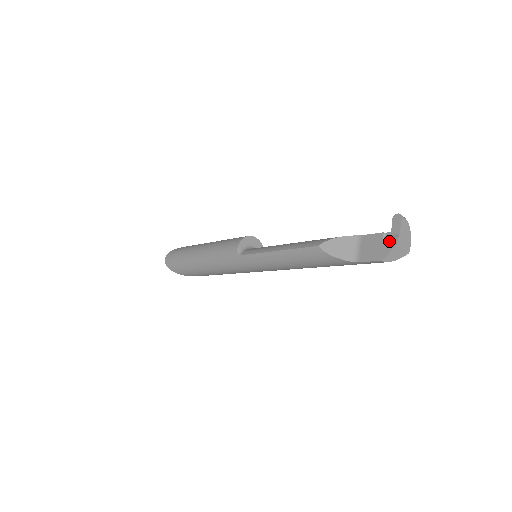
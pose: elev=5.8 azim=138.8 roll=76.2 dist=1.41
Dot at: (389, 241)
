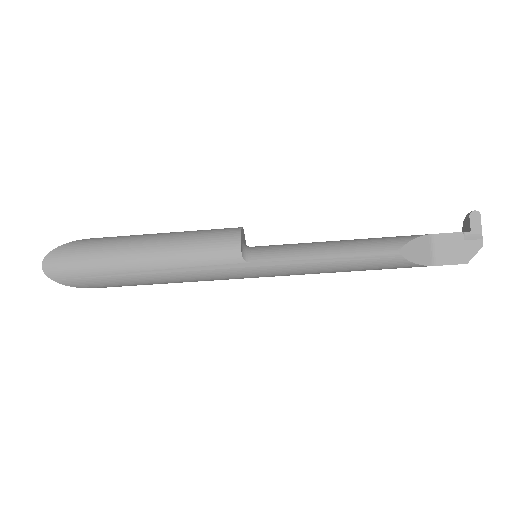
Dot at: (473, 242)
